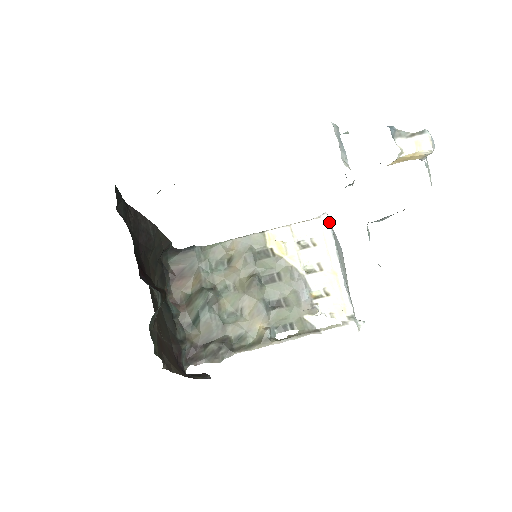
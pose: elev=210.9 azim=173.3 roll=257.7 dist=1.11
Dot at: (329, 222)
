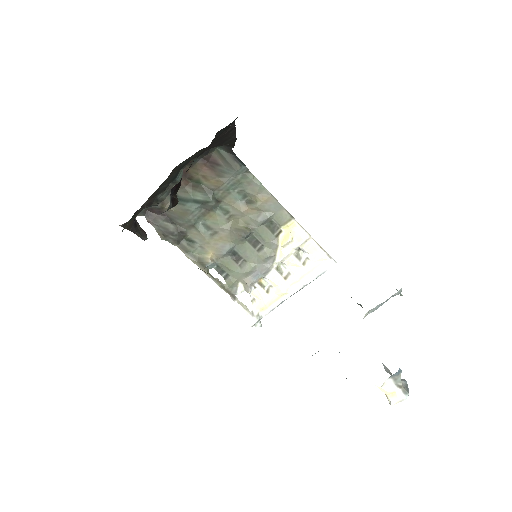
Dot at: occluded
